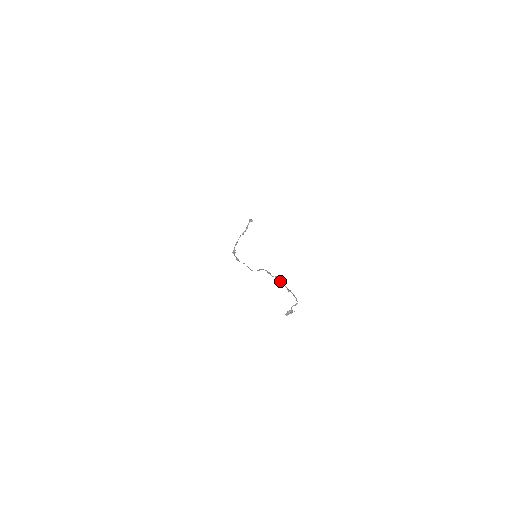
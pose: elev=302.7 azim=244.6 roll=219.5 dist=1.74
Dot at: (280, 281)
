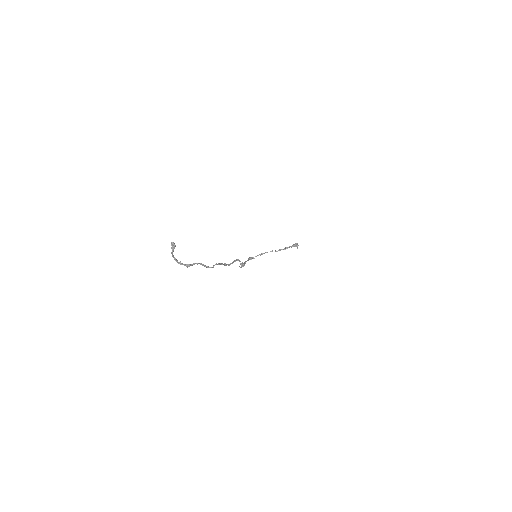
Dot at: (234, 261)
